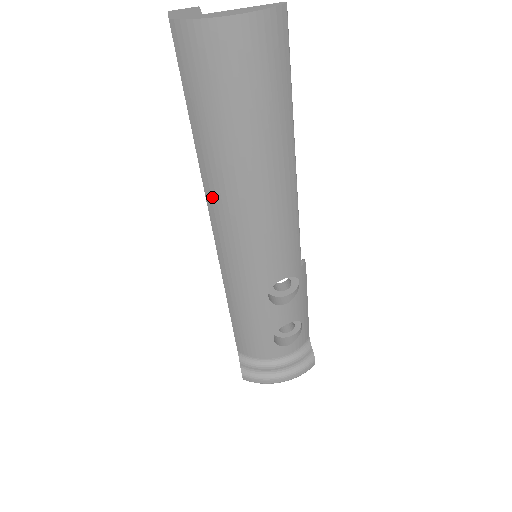
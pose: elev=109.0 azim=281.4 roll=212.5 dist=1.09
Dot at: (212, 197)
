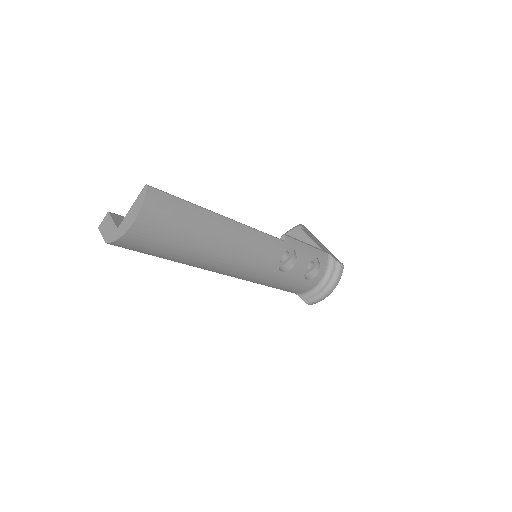
Dot at: (205, 268)
